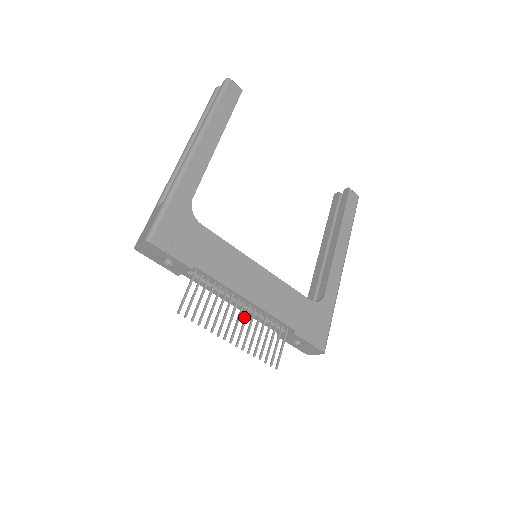
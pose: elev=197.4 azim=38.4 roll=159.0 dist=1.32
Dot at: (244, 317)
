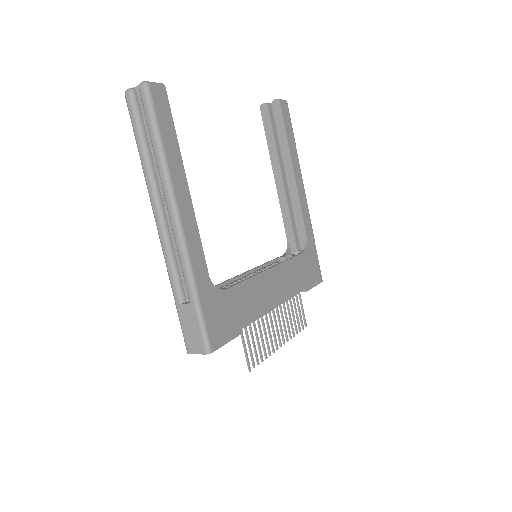
Dot at: occluded
